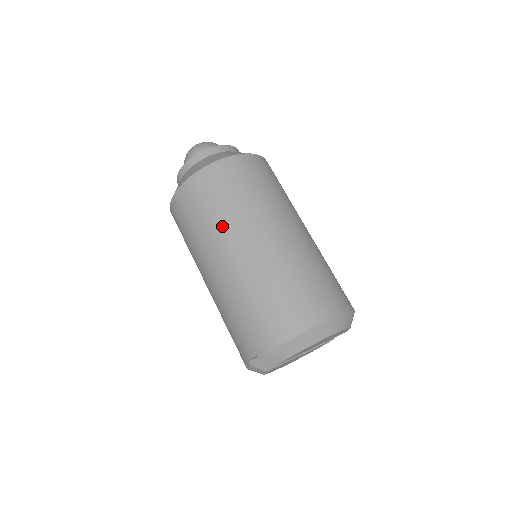
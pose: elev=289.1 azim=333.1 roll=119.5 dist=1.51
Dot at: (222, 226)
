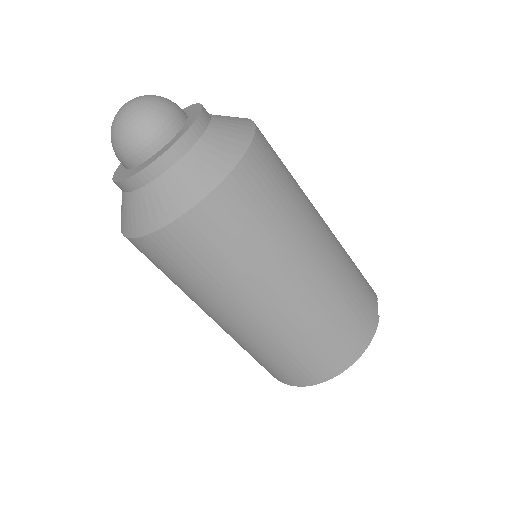
Dot at: occluded
